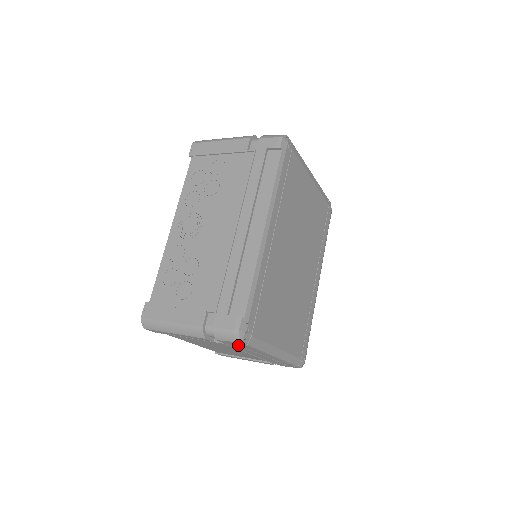
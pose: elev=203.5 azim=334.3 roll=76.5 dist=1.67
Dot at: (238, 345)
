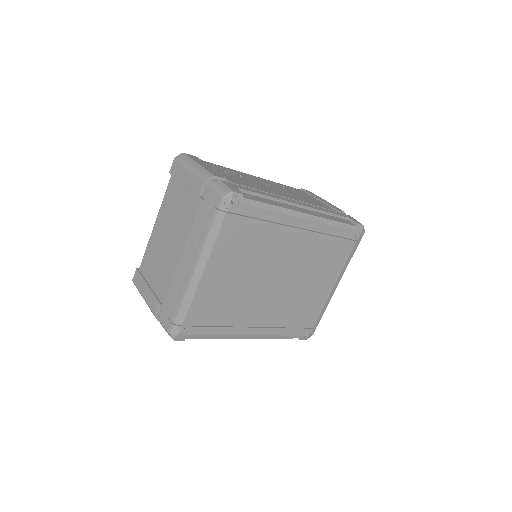
Dot at: (208, 211)
